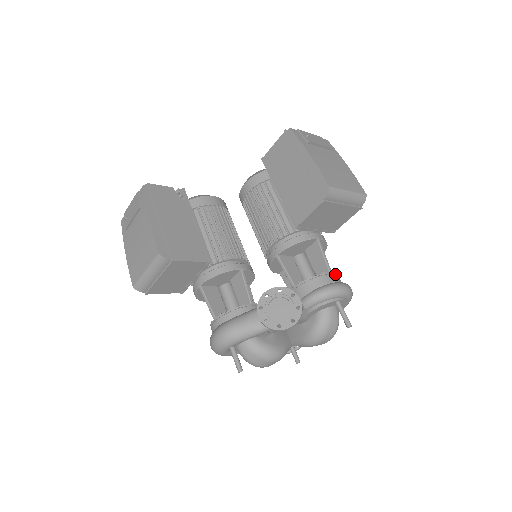
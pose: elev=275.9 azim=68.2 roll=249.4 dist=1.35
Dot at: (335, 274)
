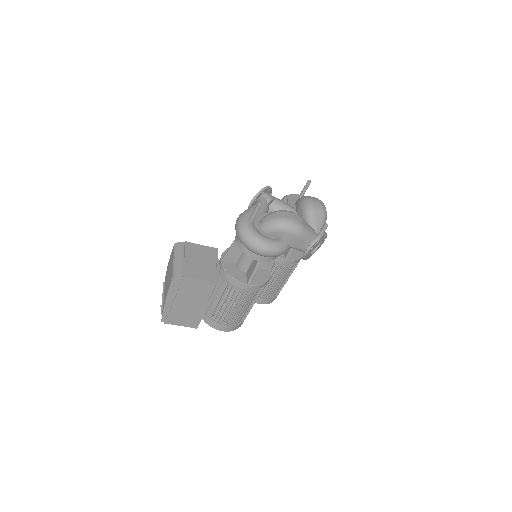
Dot at: occluded
